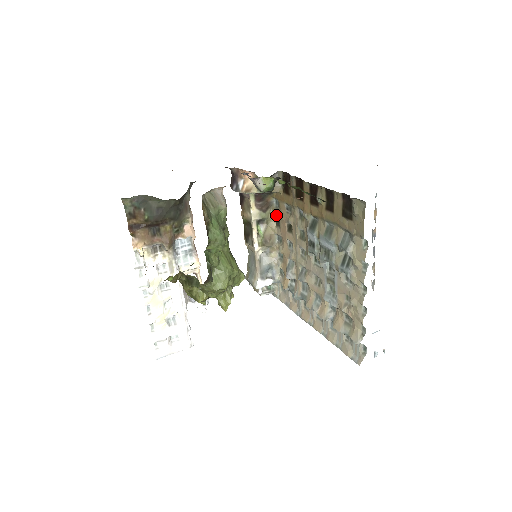
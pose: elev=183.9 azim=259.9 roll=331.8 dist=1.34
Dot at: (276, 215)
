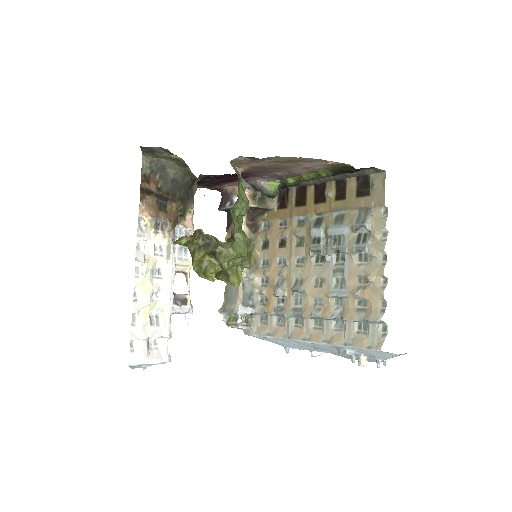
Dot at: (264, 237)
